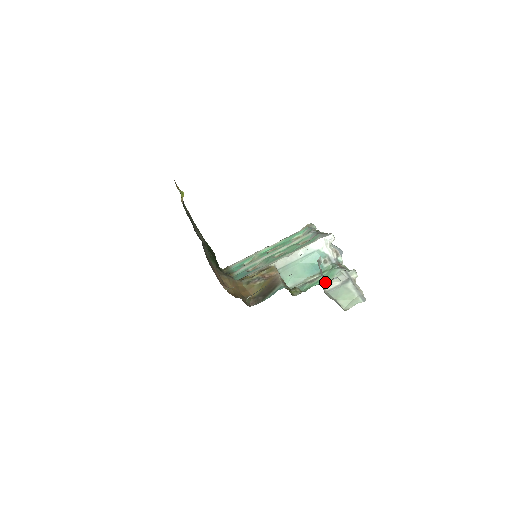
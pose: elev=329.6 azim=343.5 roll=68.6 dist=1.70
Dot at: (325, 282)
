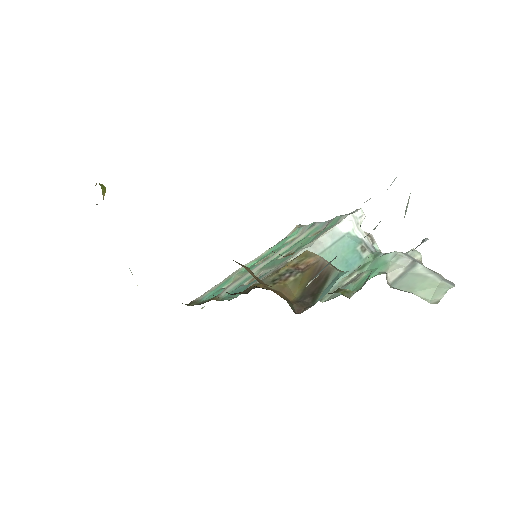
Dot at: (381, 272)
